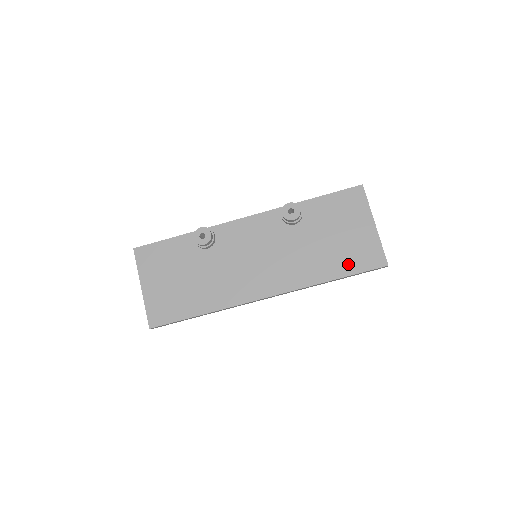
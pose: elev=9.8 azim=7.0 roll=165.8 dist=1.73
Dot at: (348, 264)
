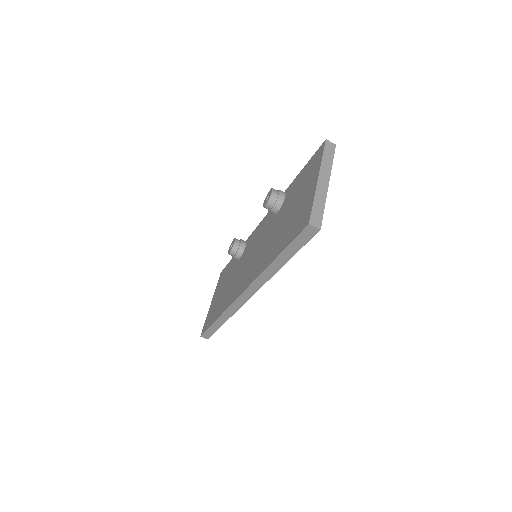
Dot at: (287, 237)
